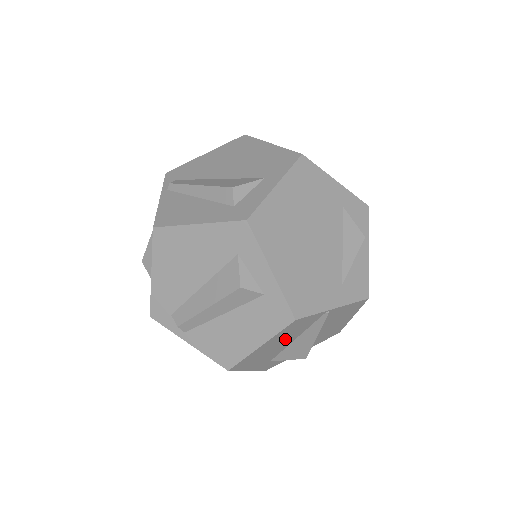
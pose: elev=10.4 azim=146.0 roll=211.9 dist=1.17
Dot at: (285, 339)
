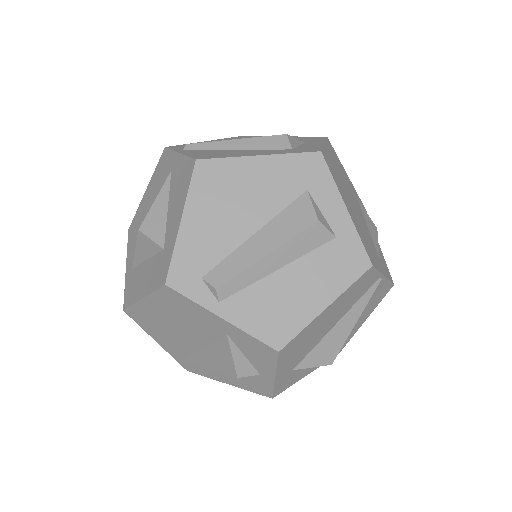
Dot at: (336, 314)
